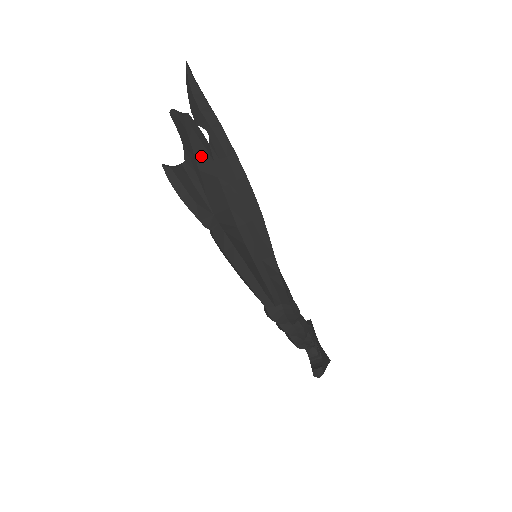
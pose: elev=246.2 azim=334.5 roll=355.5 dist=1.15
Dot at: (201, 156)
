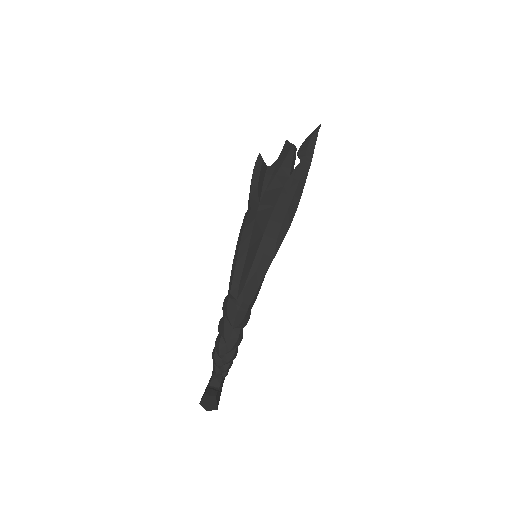
Dot at: (284, 169)
